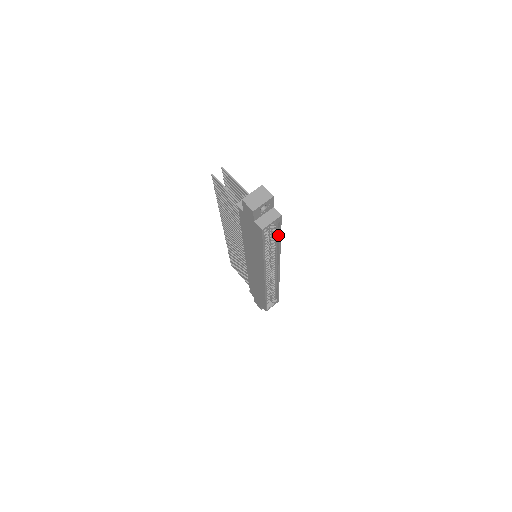
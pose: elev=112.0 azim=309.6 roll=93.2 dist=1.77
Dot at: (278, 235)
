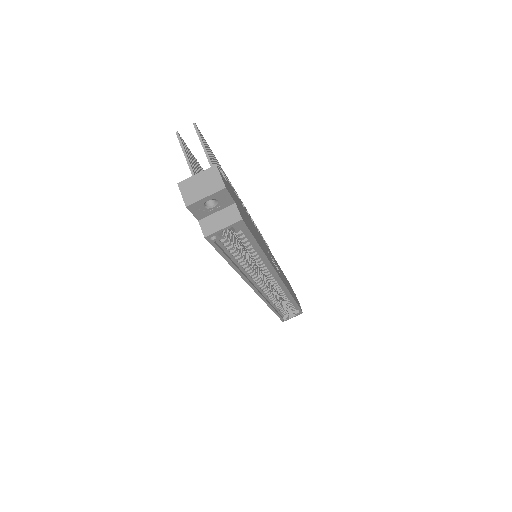
Dot at: (254, 244)
